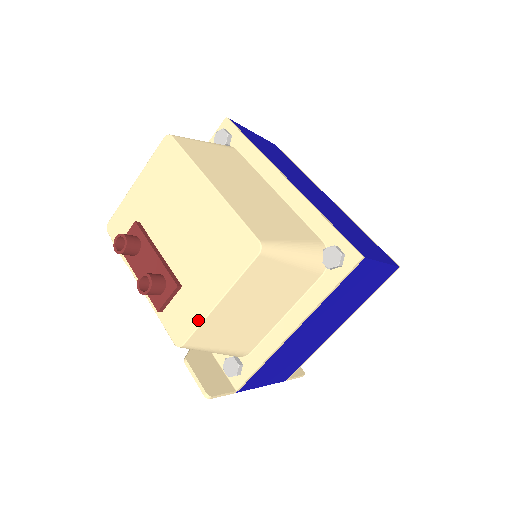
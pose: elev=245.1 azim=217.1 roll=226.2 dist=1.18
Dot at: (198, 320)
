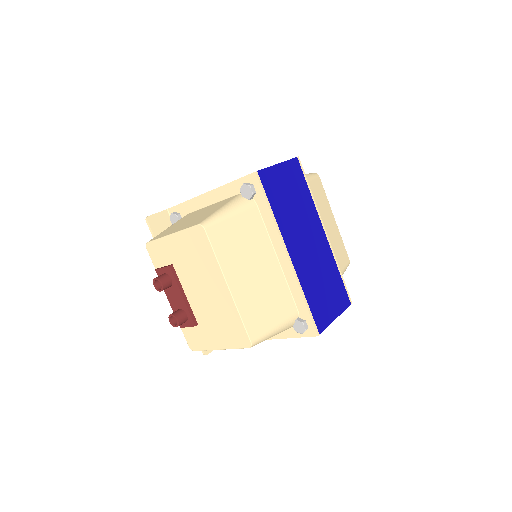
Dot at: (205, 348)
